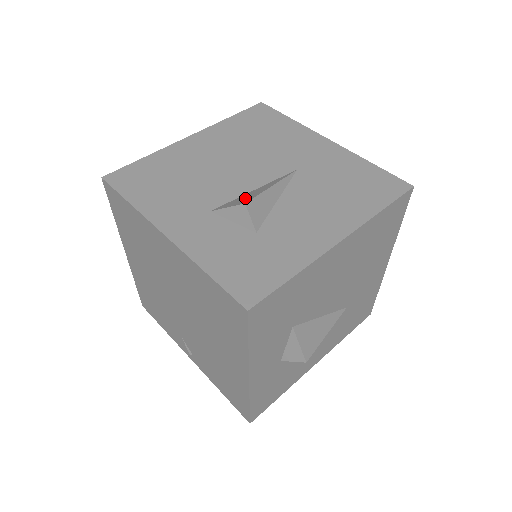
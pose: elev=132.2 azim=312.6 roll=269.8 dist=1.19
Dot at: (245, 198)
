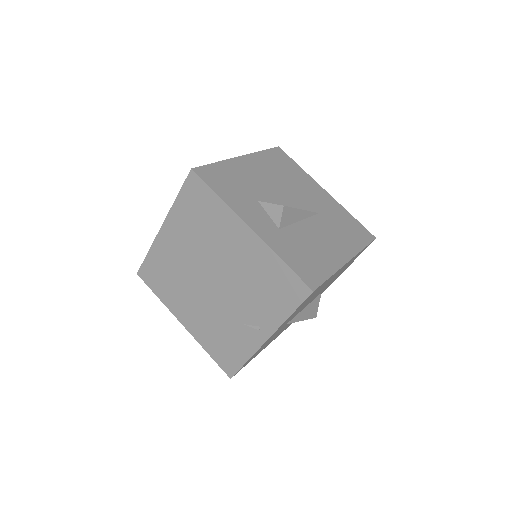
Dot at: occluded
